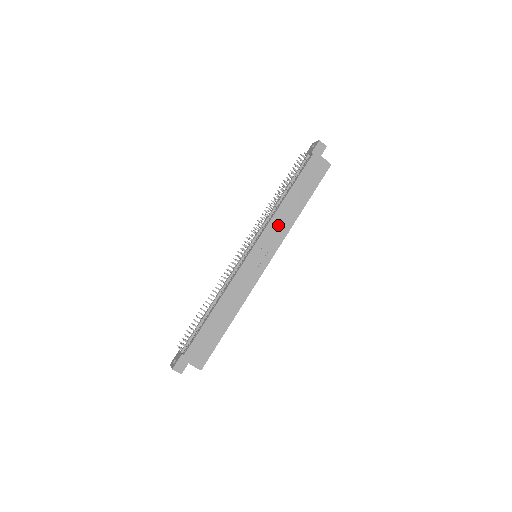
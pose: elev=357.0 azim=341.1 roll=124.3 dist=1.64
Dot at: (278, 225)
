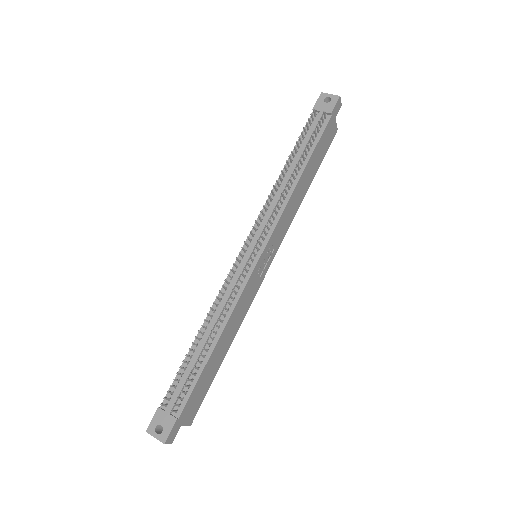
Dot at: (288, 214)
